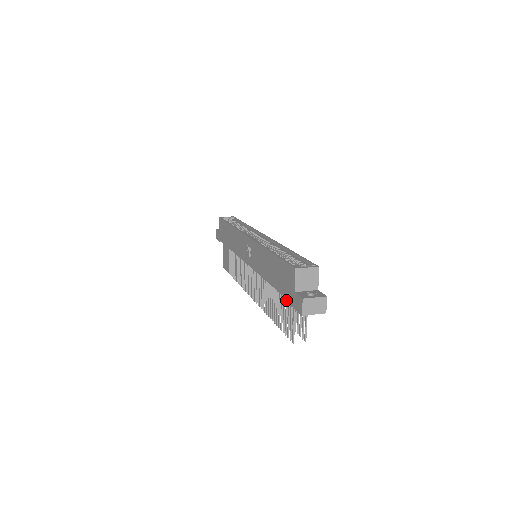
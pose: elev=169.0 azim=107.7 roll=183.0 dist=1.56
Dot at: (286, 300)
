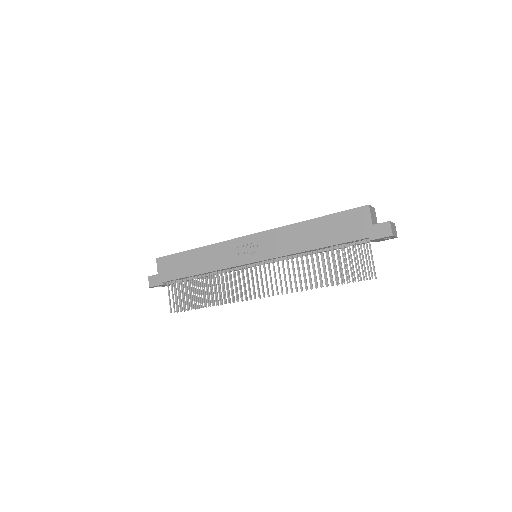
Dot at: (350, 248)
